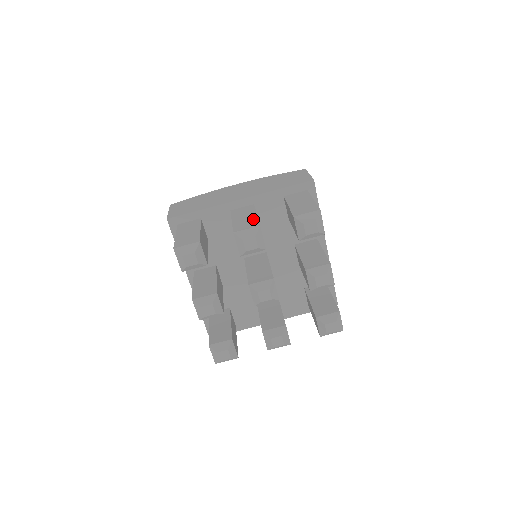
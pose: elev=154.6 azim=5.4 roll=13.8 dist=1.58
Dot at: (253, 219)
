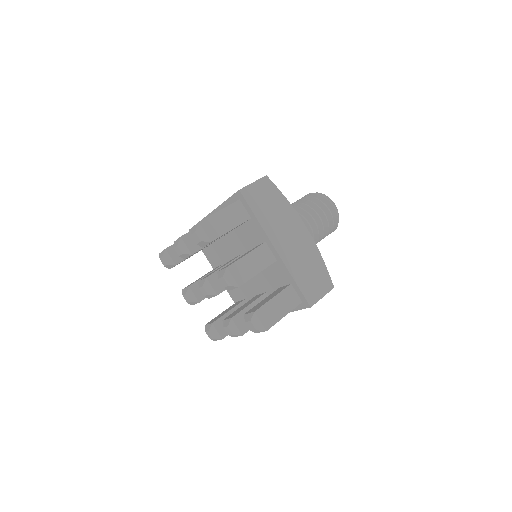
Dot at: occluded
